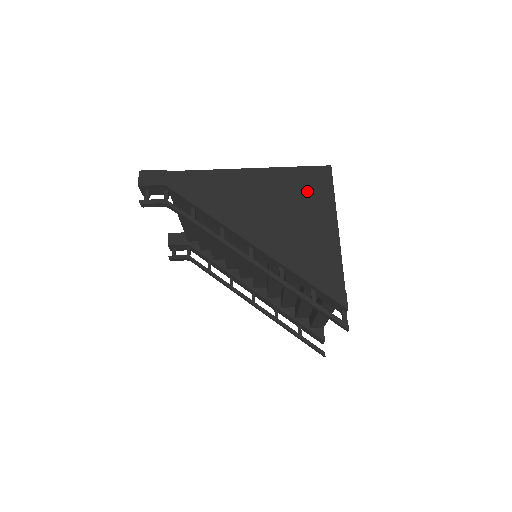
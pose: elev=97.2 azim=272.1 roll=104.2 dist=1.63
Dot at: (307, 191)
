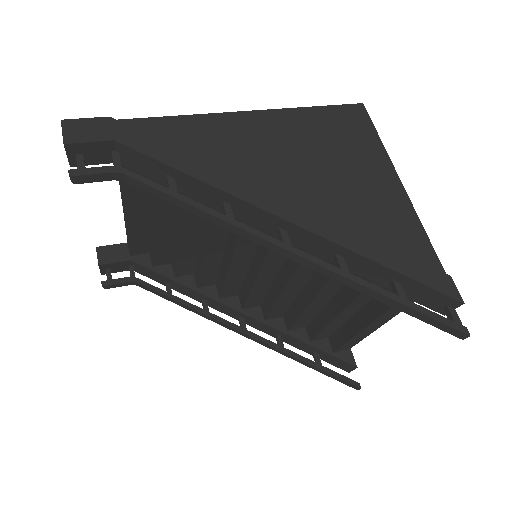
Dot at: (343, 138)
